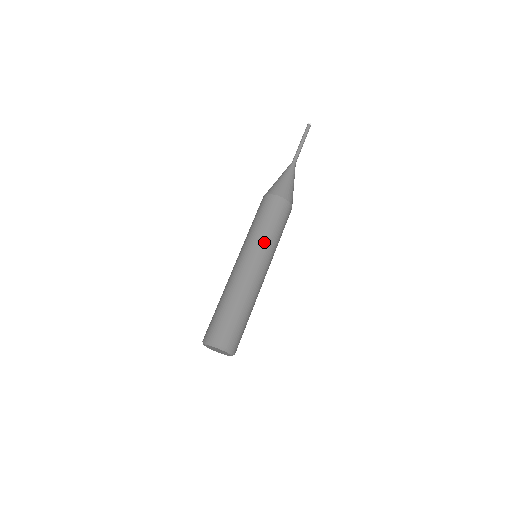
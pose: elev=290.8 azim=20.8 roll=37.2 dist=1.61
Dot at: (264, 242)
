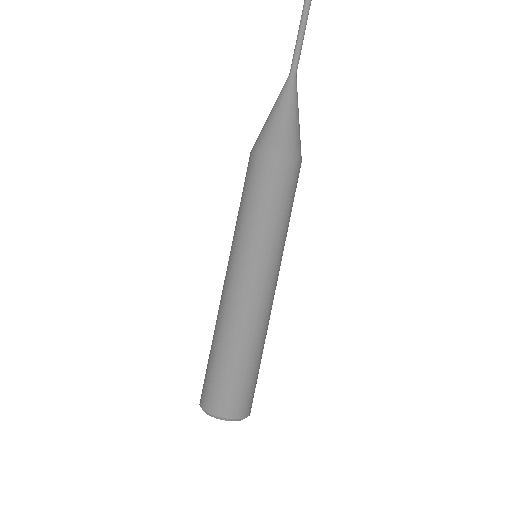
Dot at: (275, 242)
